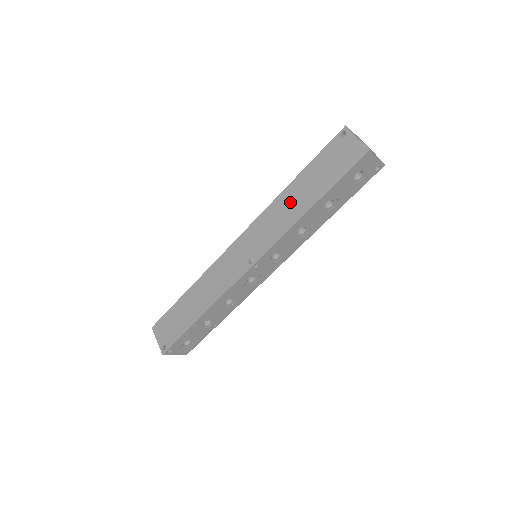
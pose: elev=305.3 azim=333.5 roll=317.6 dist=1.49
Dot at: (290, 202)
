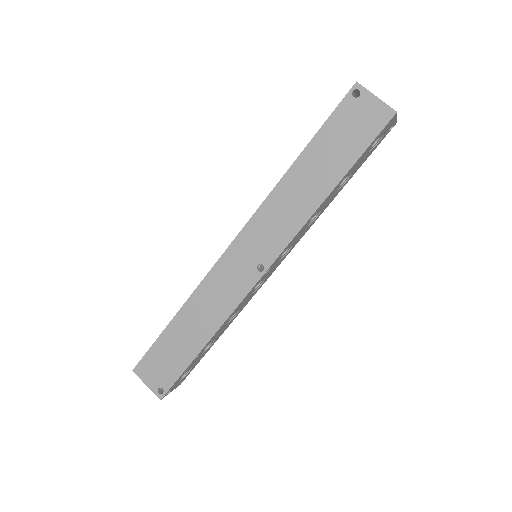
Dot at: (300, 187)
